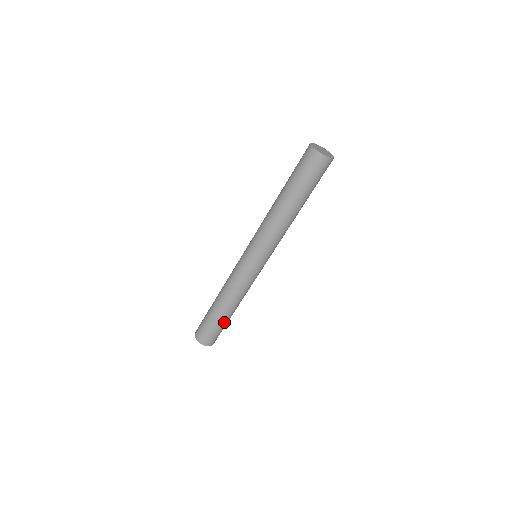
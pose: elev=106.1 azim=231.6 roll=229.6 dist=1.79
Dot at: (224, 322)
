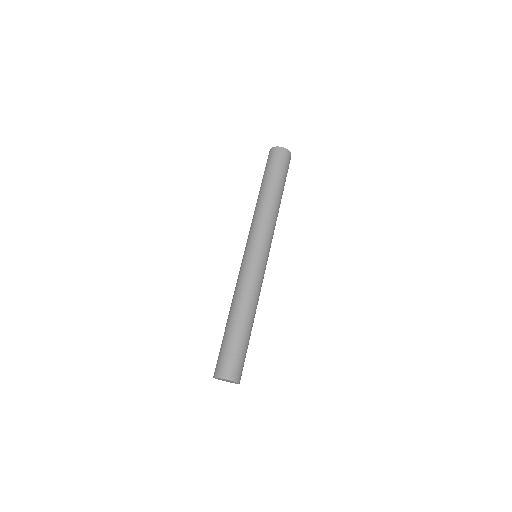
Dot at: (246, 339)
